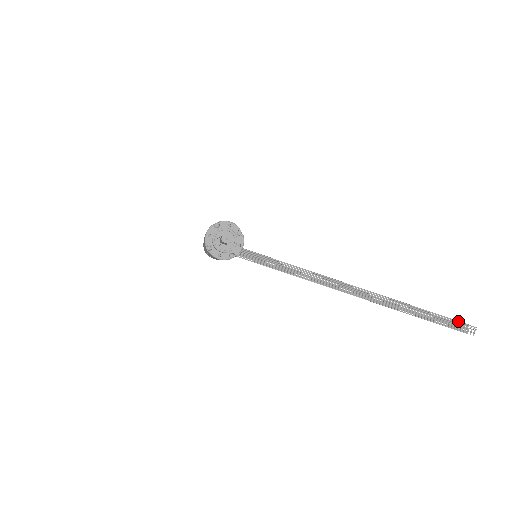
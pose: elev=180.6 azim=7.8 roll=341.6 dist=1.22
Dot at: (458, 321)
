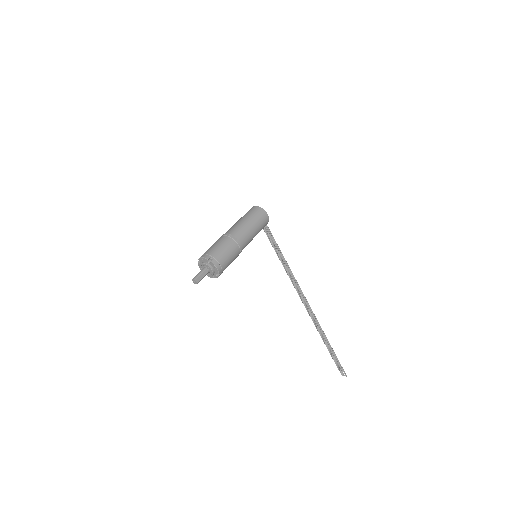
Dot at: (341, 366)
